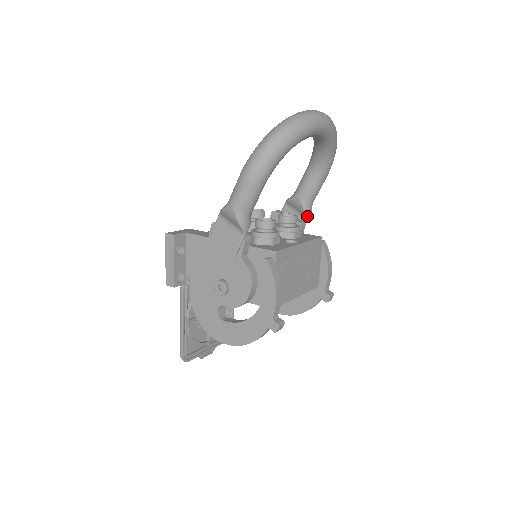
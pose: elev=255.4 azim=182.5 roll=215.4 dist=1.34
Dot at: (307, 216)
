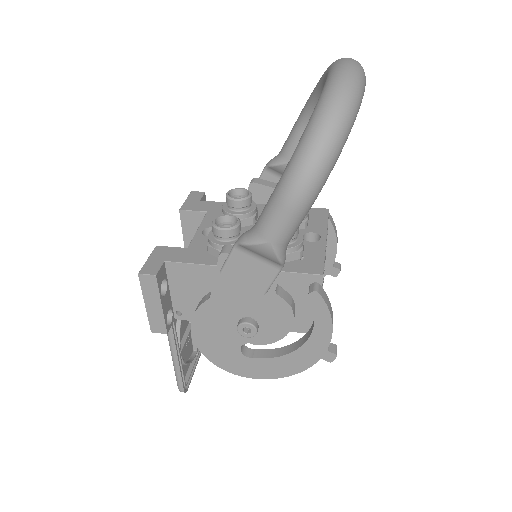
Dot at: occluded
